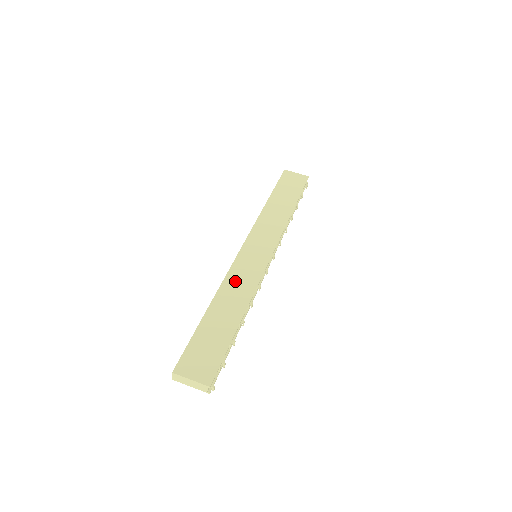
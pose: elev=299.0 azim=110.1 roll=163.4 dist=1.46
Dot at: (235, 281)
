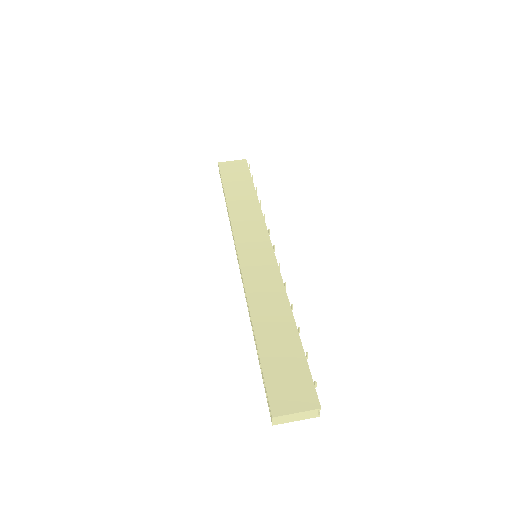
Dot at: (258, 290)
